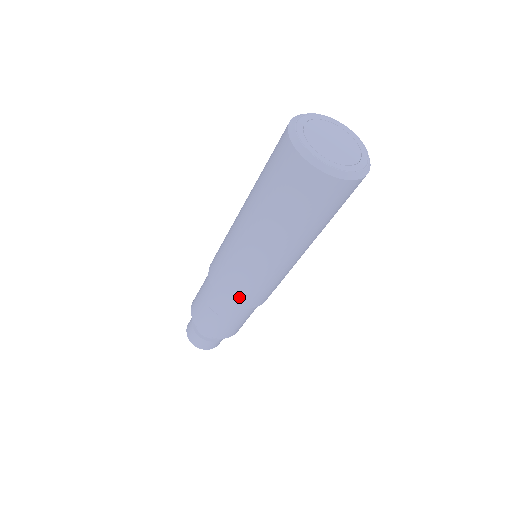
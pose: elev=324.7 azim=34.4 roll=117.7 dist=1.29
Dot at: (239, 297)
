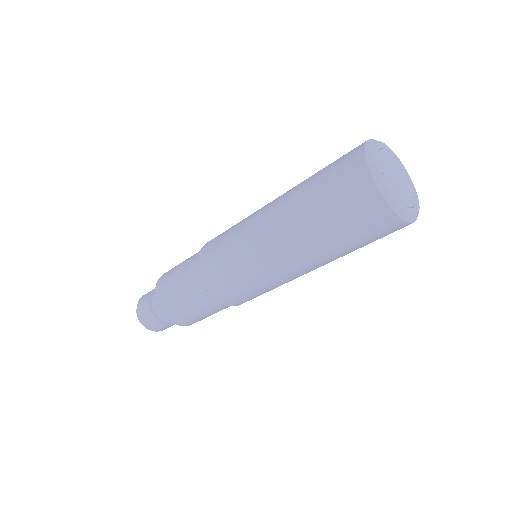
Dot at: (229, 294)
